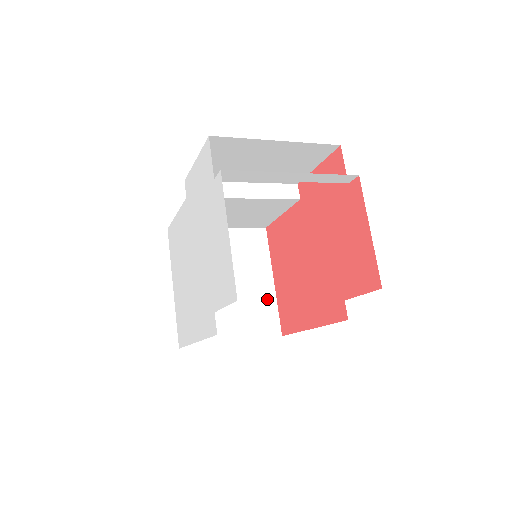
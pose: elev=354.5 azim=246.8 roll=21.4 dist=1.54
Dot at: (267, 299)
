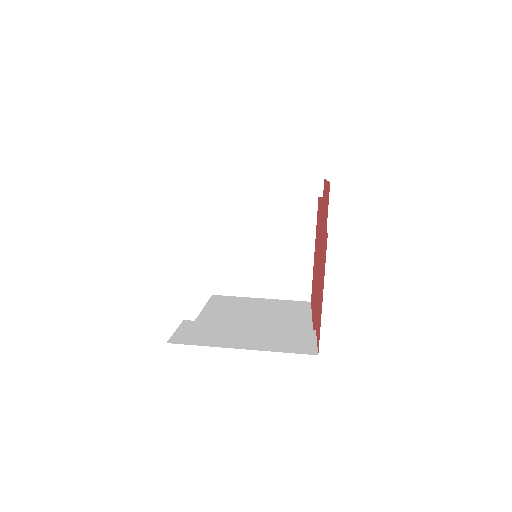
Dot at: (303, 265)
